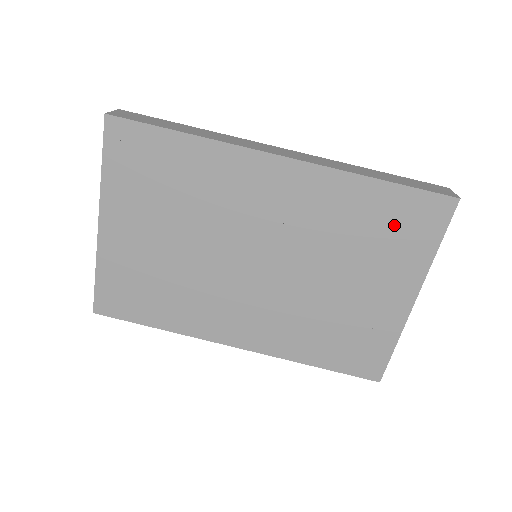
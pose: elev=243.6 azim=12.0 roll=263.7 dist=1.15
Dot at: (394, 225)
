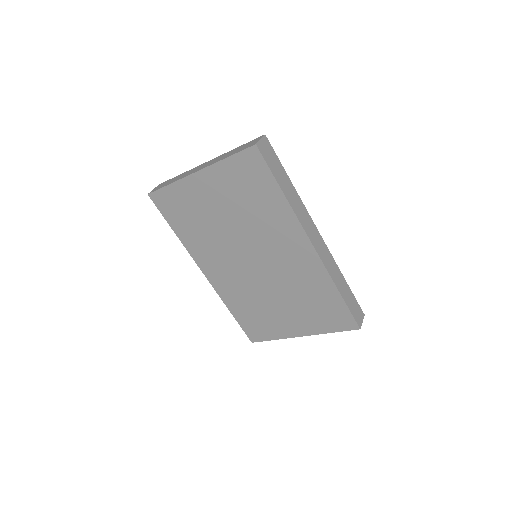
Dot at: (326, 310)
